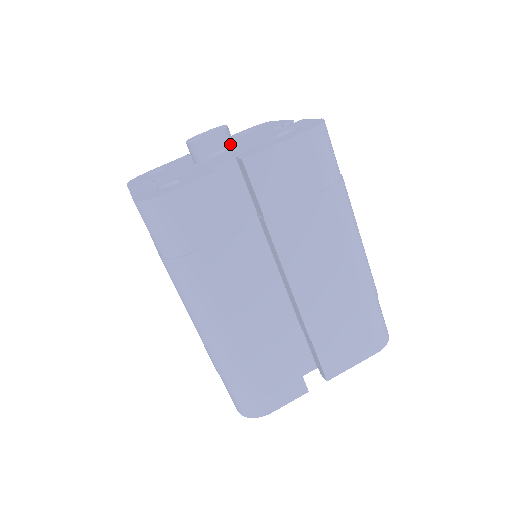
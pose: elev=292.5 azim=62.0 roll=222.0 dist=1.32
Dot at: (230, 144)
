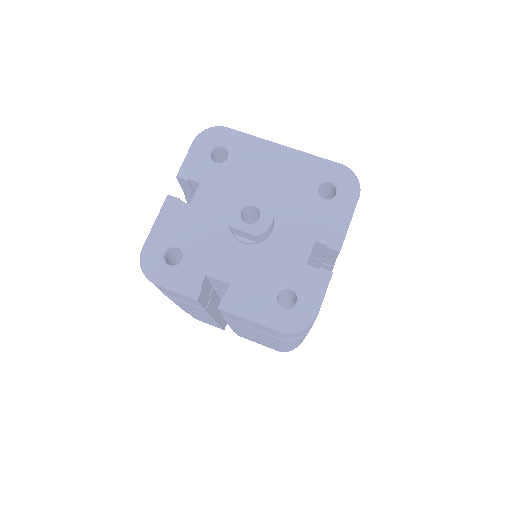
Dot at: (259, 240)
